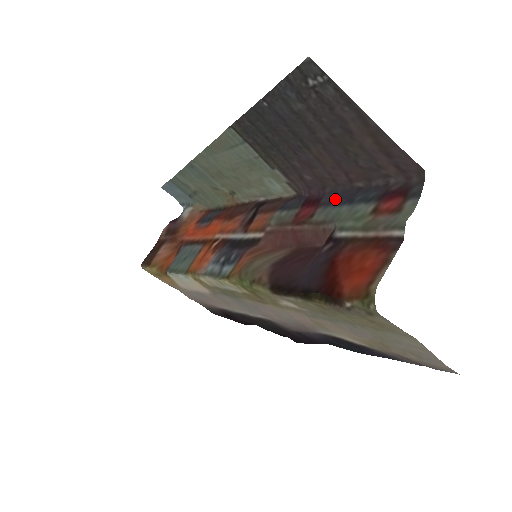
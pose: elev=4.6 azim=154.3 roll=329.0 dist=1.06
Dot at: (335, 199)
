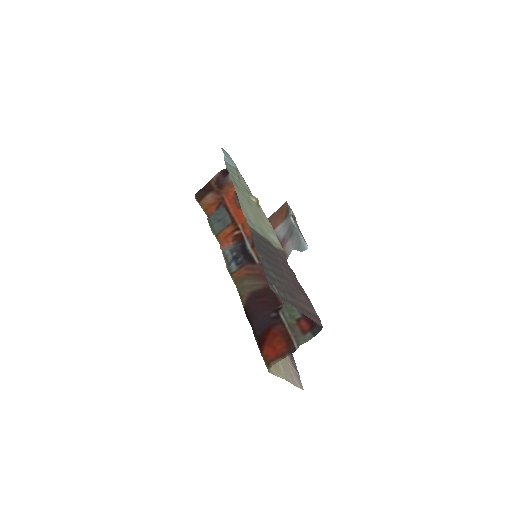
Dot at: occluded
